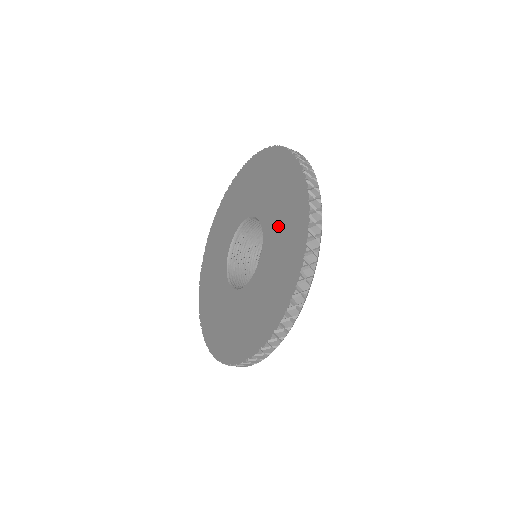
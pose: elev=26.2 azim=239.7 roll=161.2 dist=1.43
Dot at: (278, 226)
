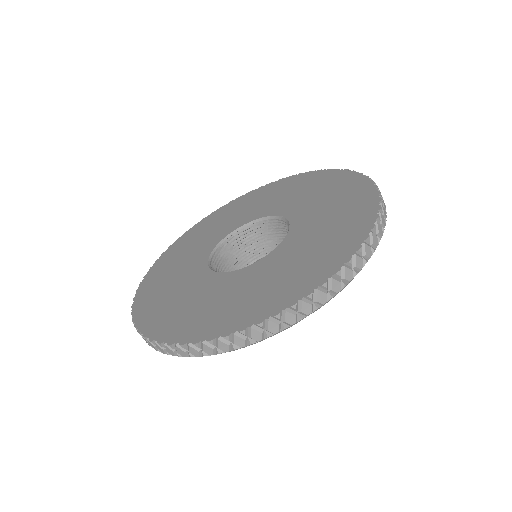
Dot at: (313, 201)
